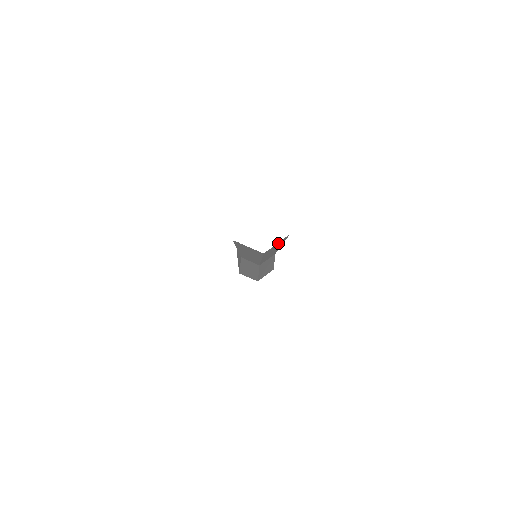
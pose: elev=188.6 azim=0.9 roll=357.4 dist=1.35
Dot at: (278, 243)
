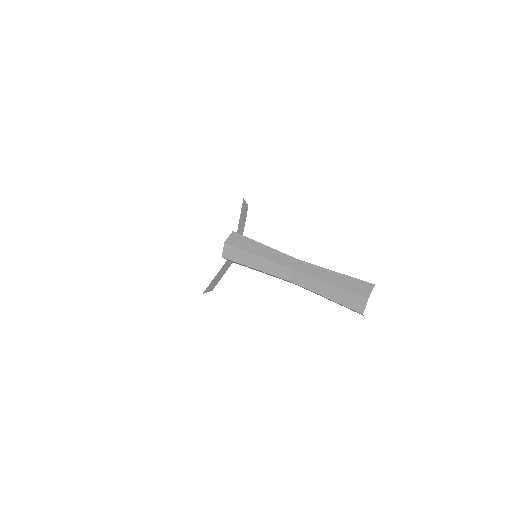
Dot at: occluded
